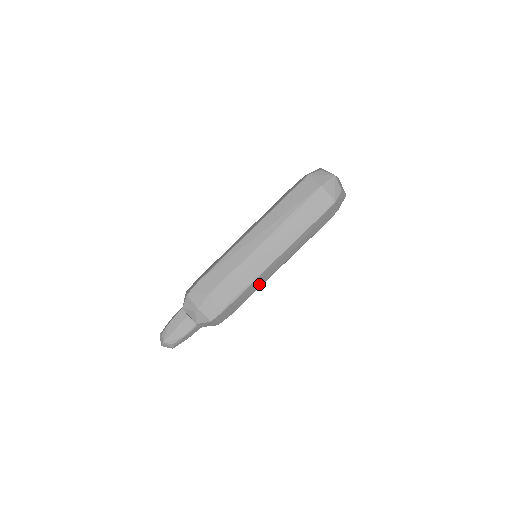
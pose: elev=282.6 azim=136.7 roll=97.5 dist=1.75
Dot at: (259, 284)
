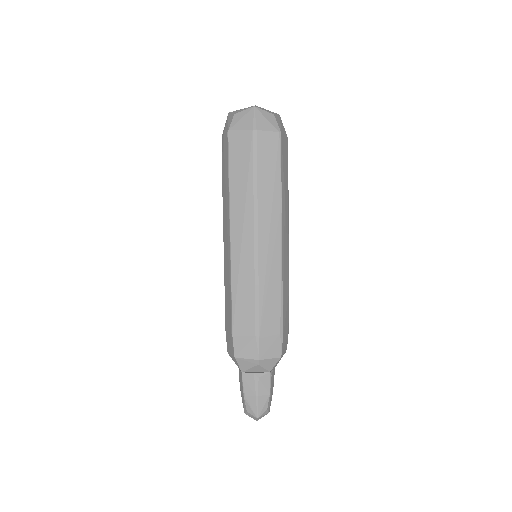
Dot at: (287, 279)
